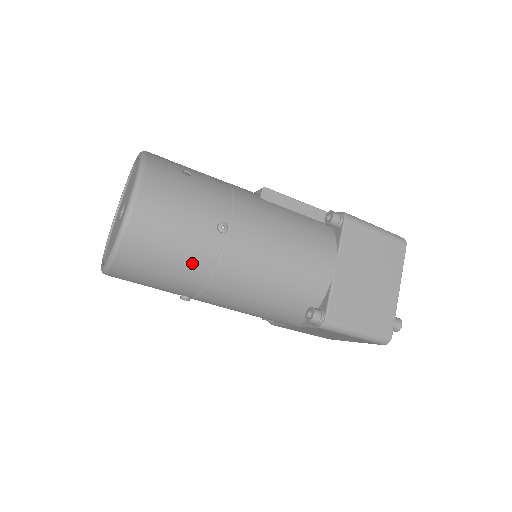
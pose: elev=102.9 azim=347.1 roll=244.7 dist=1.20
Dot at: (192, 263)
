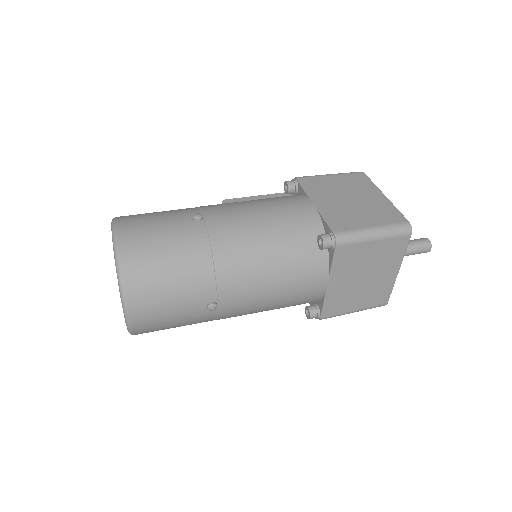
Dot at: (189, 253)
